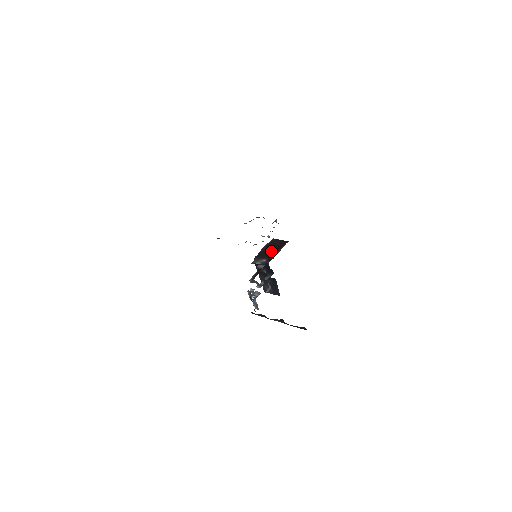
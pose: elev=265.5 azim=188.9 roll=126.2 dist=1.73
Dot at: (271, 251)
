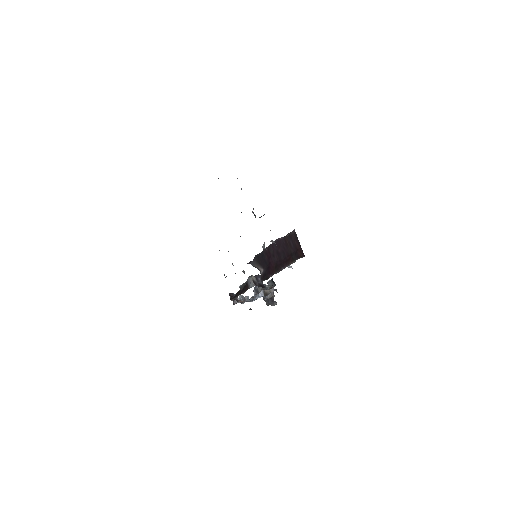
Dot at: (275, 259)
